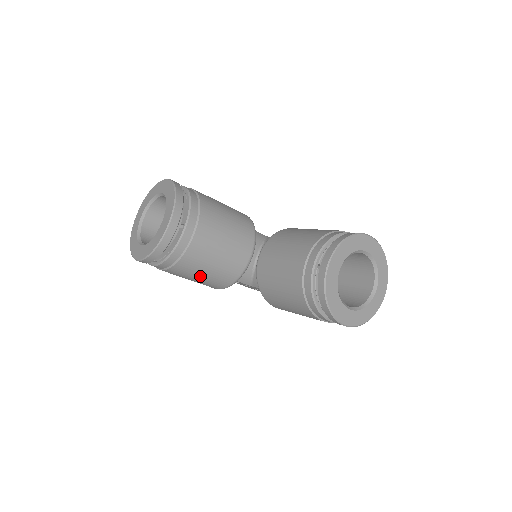
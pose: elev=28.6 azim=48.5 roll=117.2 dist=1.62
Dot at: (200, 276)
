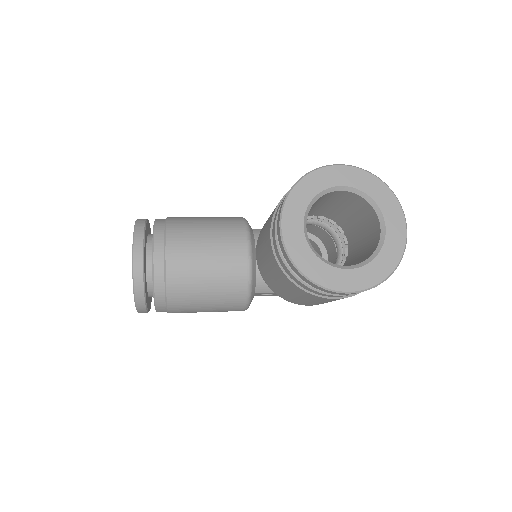
Dot at: (205, 303)
